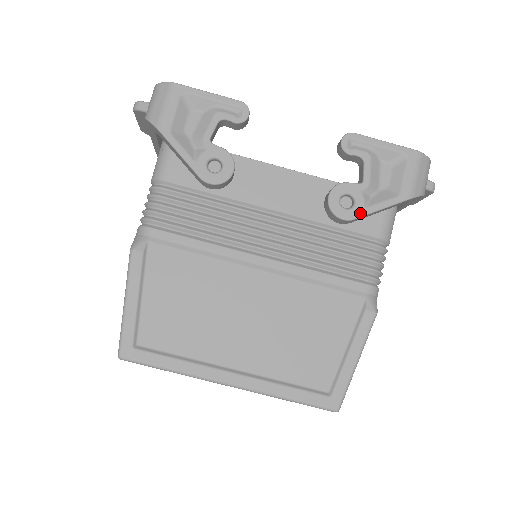
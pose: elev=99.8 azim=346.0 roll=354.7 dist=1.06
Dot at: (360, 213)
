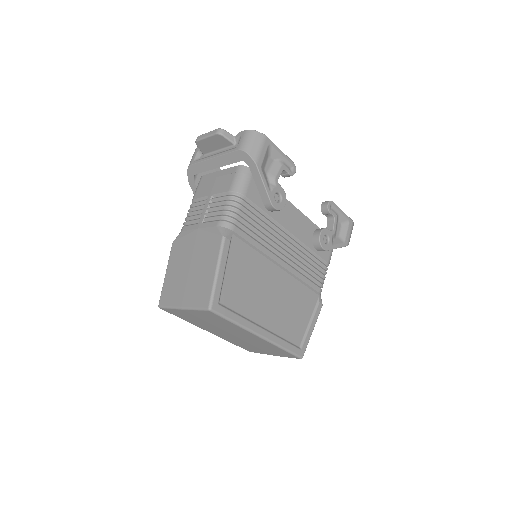
Dot at: (330, 248)
